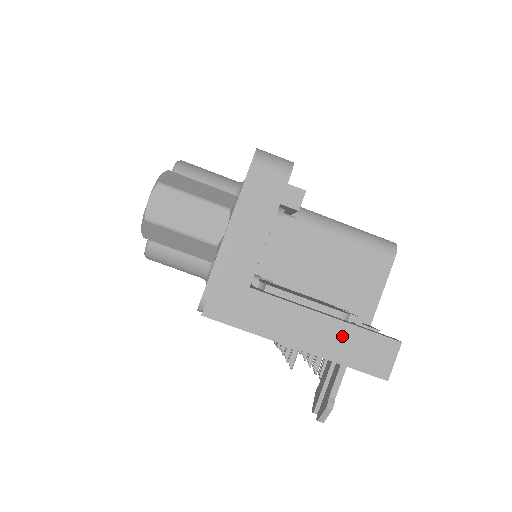
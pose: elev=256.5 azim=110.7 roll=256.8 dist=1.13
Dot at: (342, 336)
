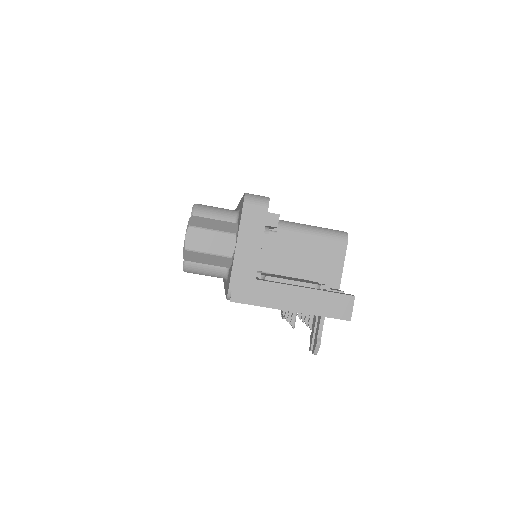
Dot at: (318, 299)
